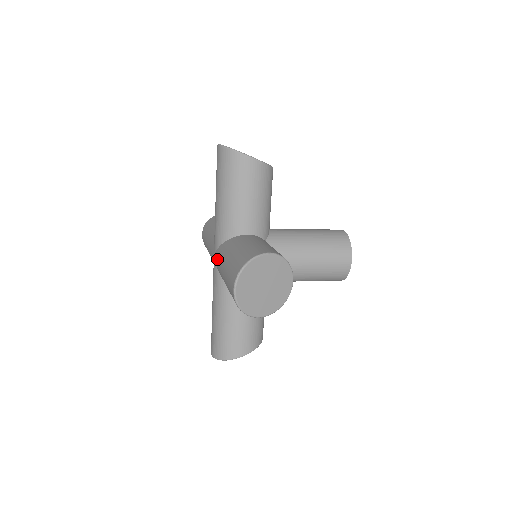
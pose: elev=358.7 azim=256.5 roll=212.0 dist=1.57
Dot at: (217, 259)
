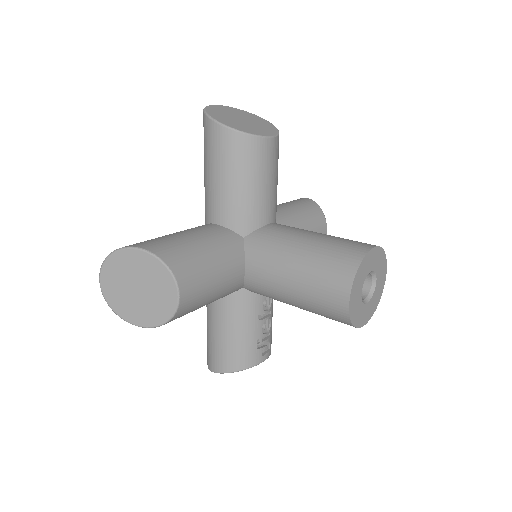
Dot at: occluded
